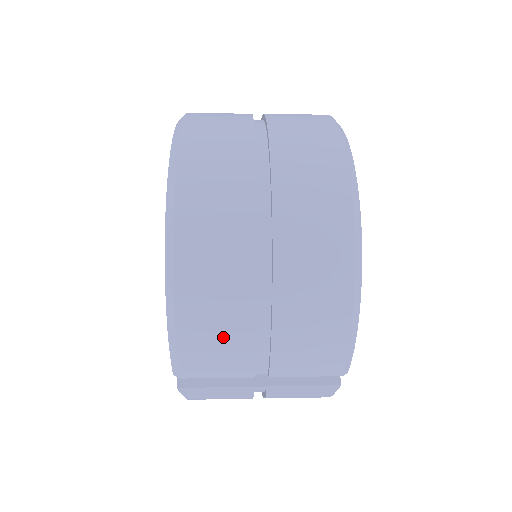
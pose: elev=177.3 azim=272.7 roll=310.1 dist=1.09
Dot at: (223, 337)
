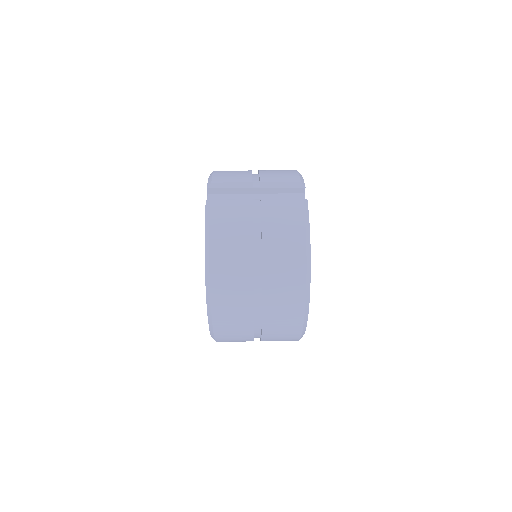
Dot at: occluded
